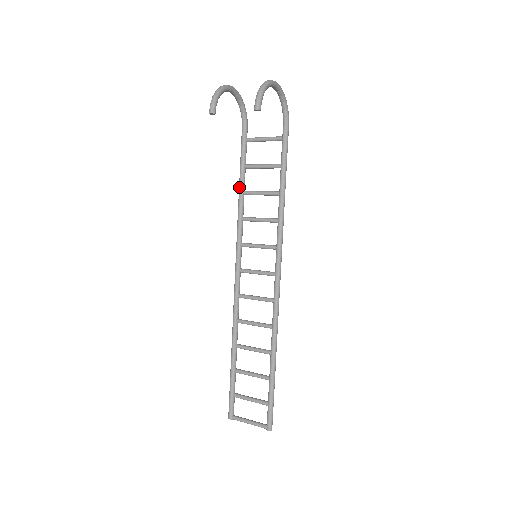
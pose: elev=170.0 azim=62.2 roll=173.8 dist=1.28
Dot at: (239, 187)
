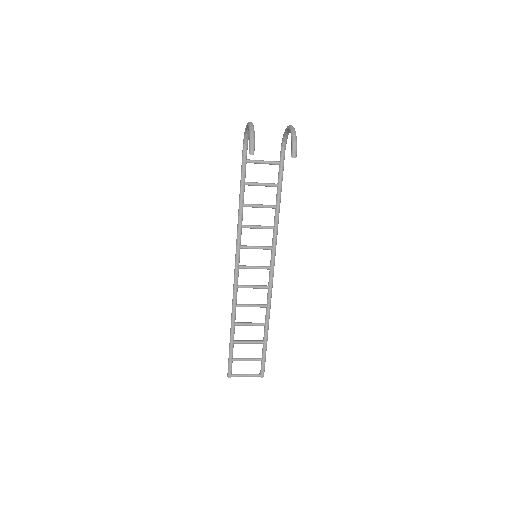
Dot at: (240, 201)
